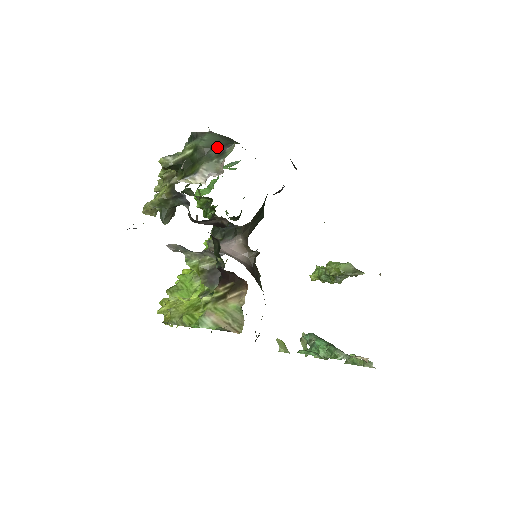
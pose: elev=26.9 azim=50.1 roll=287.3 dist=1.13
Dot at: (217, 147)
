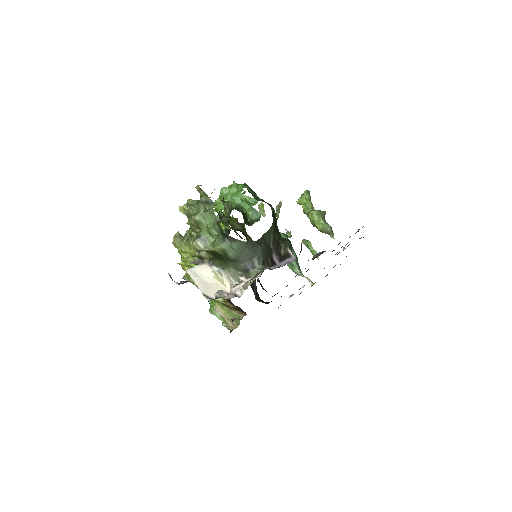
Dot at: (243, 261)
